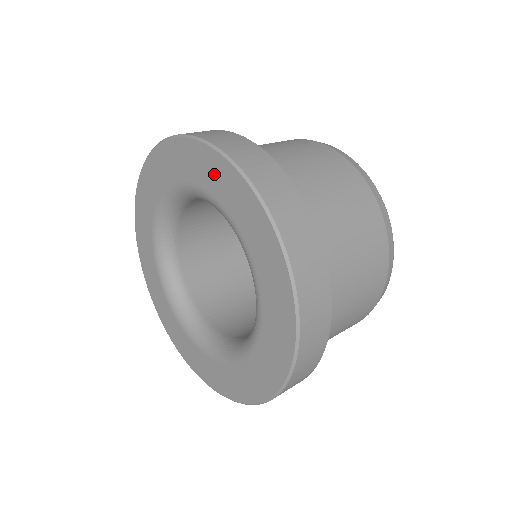
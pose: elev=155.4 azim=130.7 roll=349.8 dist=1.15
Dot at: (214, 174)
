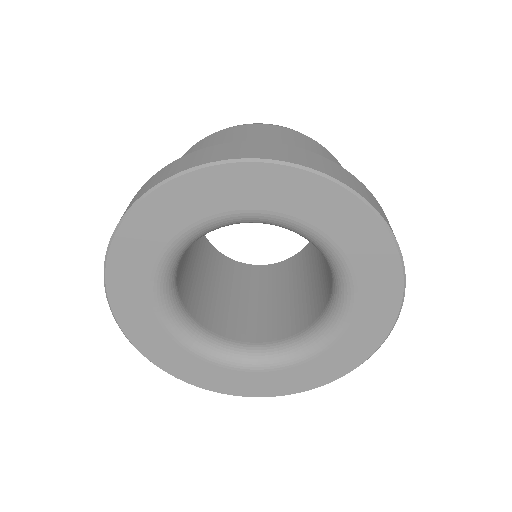
Dot at: (377, 266)
